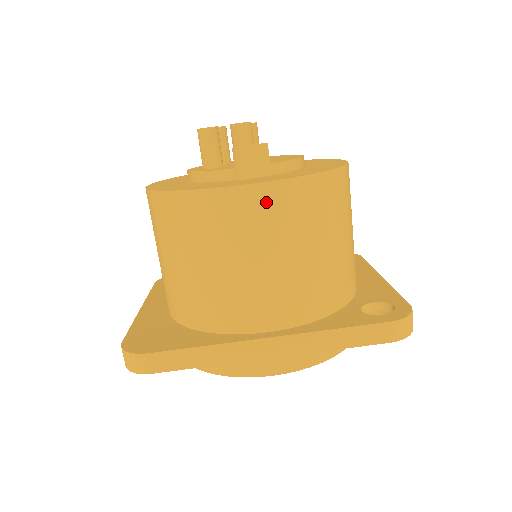
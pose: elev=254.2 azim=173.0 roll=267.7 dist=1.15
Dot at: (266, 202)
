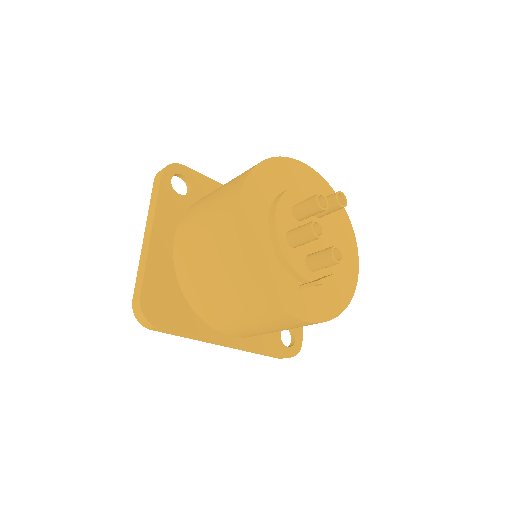
Dot at: (300, 325)
